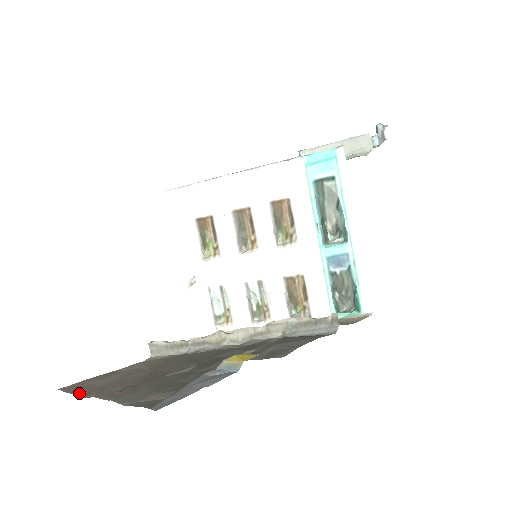
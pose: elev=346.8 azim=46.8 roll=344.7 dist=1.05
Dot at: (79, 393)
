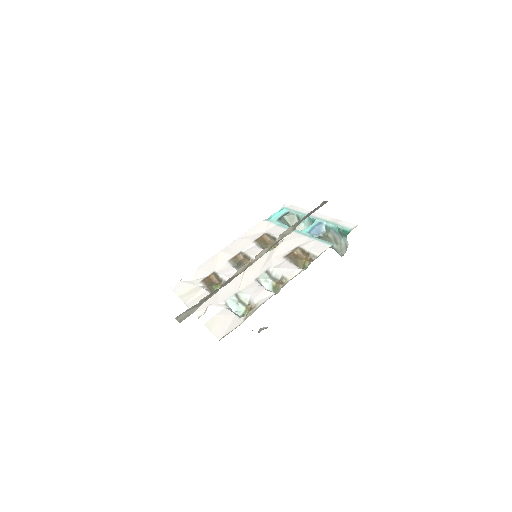
Dot at: occluded
